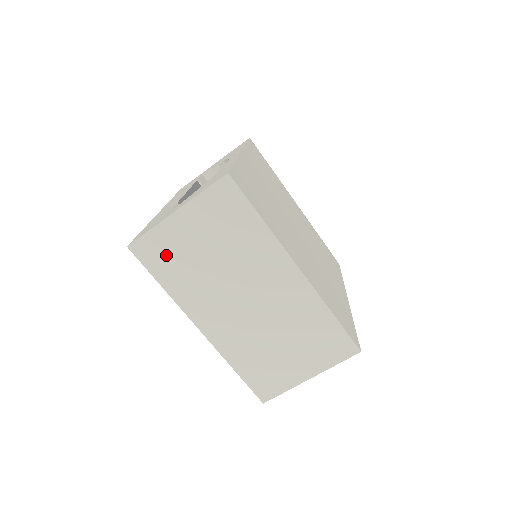
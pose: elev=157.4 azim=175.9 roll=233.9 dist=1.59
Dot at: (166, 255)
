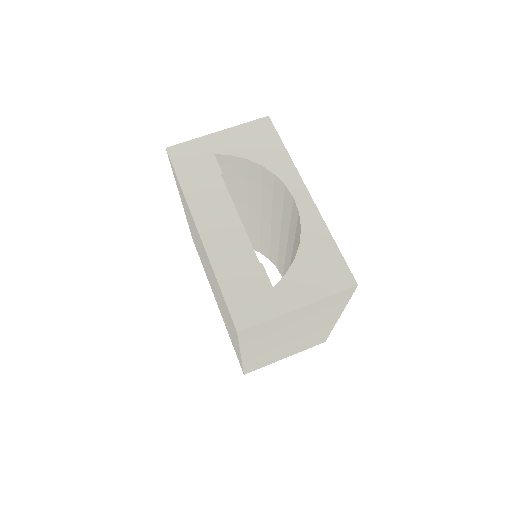
Dot at: (263, 330)
